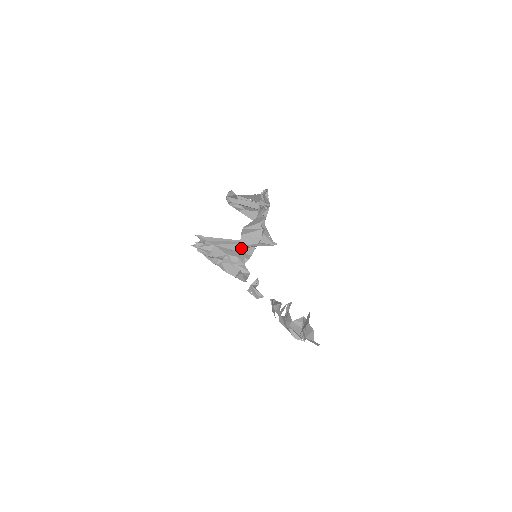
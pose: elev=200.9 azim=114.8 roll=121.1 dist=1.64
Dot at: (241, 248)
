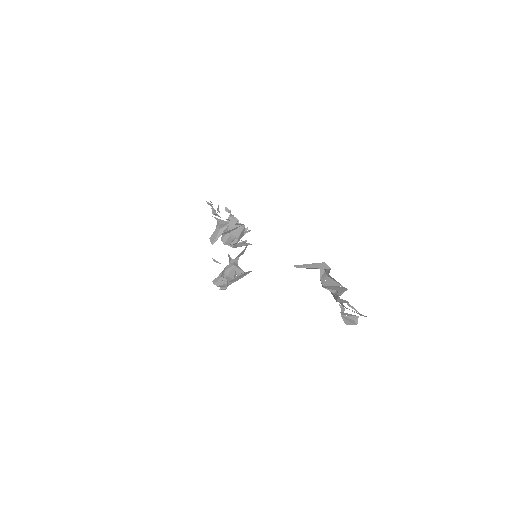
Dot at: occluded
